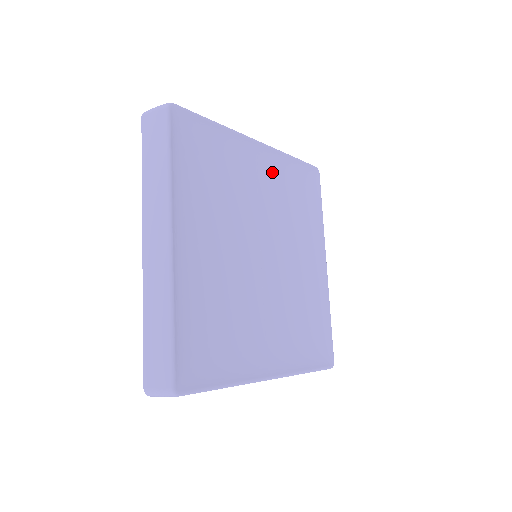
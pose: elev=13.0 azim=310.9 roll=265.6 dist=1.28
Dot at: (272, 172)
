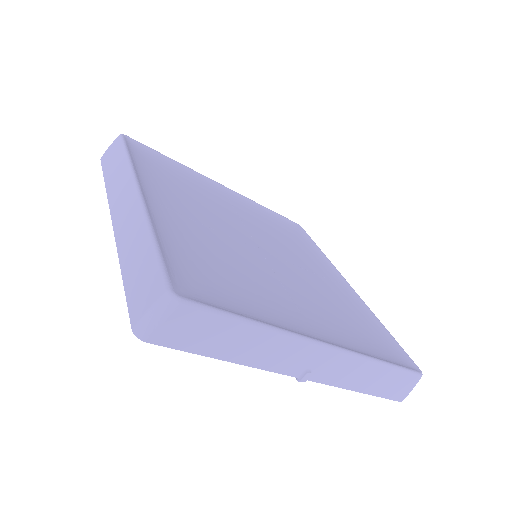
Dot at: (248, 209)
